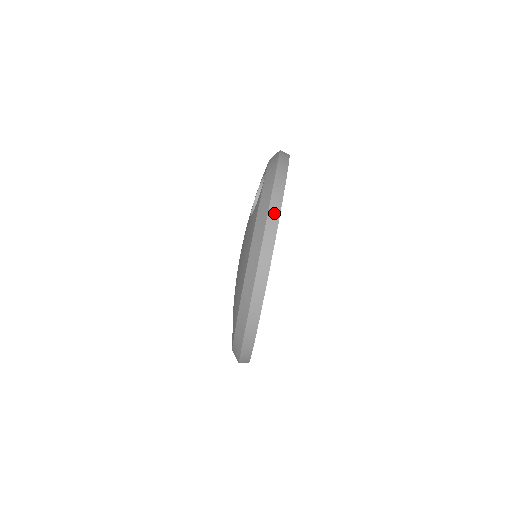
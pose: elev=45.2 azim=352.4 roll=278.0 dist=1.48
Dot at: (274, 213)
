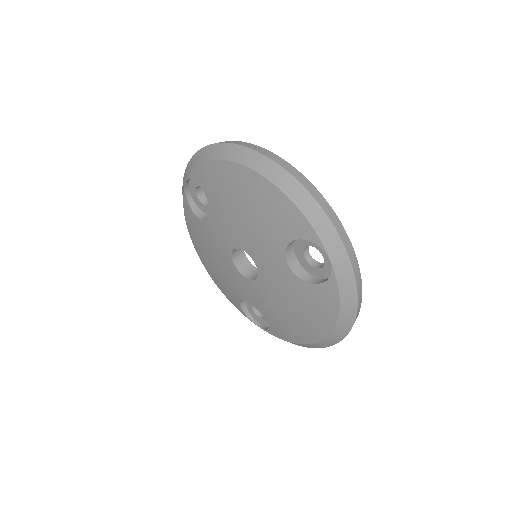
Dot at: occluded
